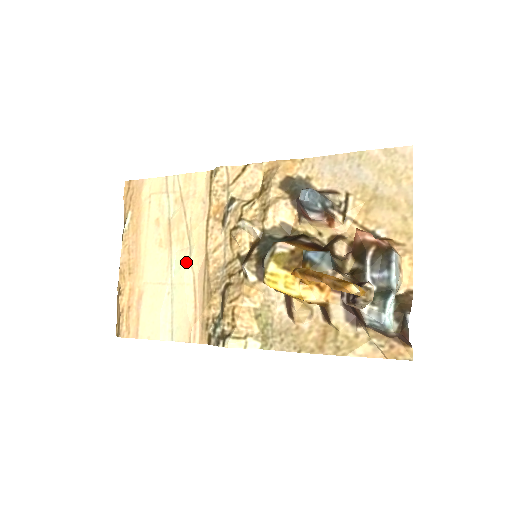
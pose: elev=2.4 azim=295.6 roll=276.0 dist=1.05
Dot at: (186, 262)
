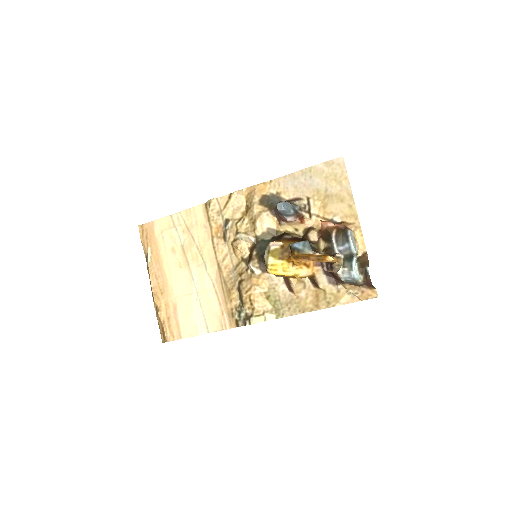
Dot at: (204, 274)
